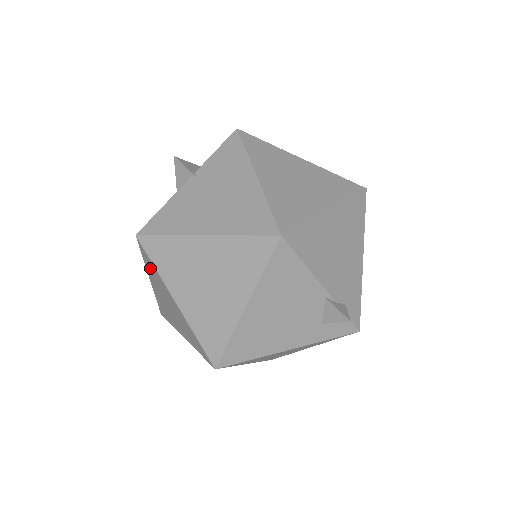
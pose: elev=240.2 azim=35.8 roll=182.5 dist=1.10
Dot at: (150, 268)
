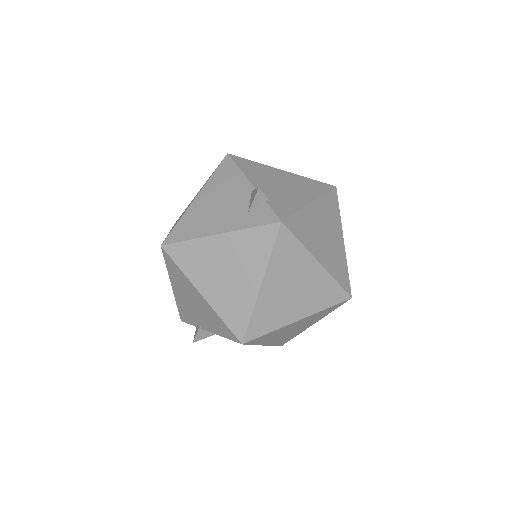
Dot at: occluded
